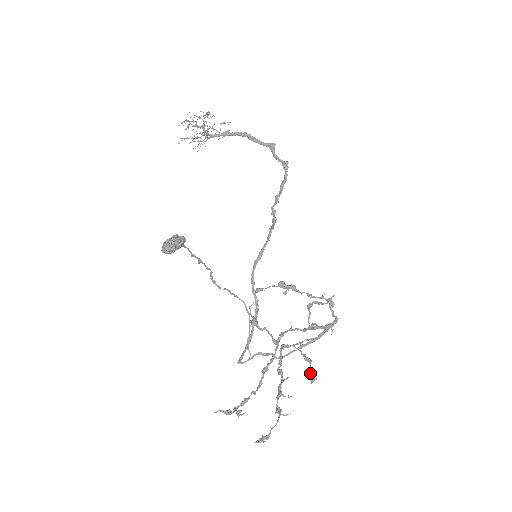
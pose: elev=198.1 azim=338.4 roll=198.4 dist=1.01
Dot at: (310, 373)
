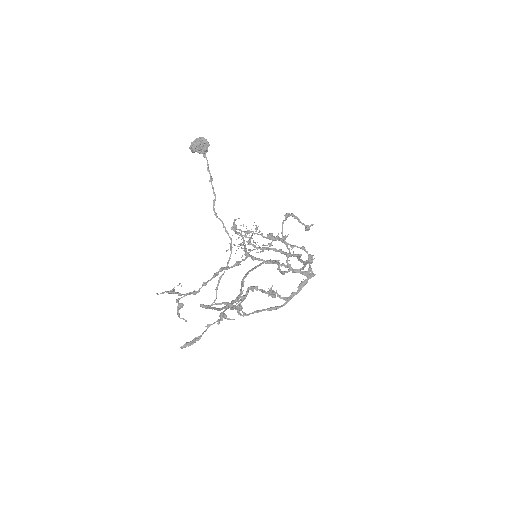
Dot at: (270, 290)
